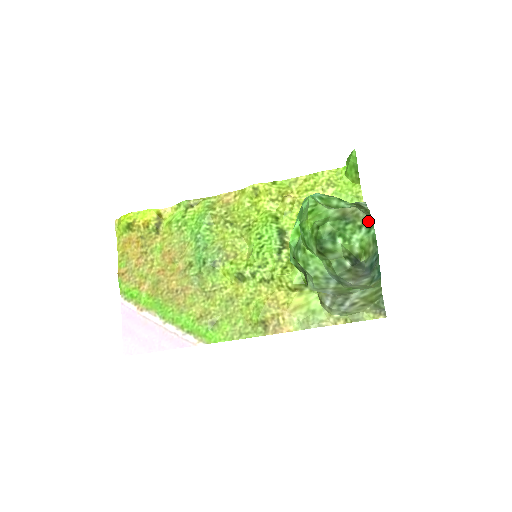
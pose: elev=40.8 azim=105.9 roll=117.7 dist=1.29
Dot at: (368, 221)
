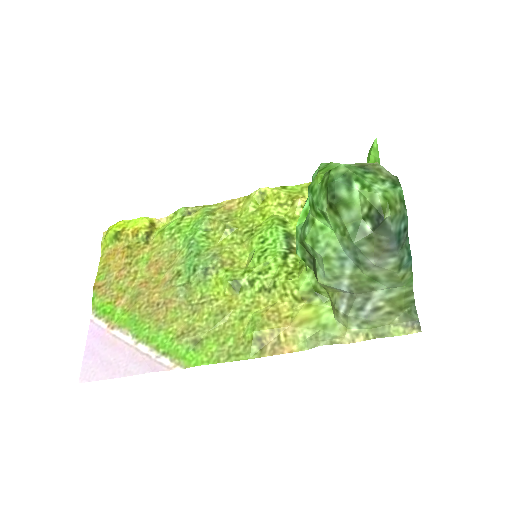
Dot at: (393, 179)
